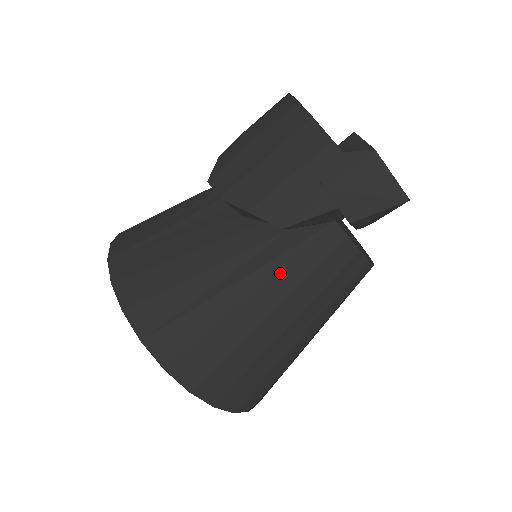
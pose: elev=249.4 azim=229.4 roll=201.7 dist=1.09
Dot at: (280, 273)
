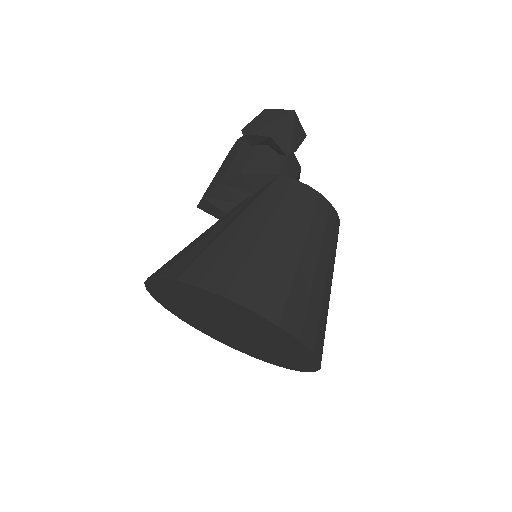
Dot at: (258, 208)
